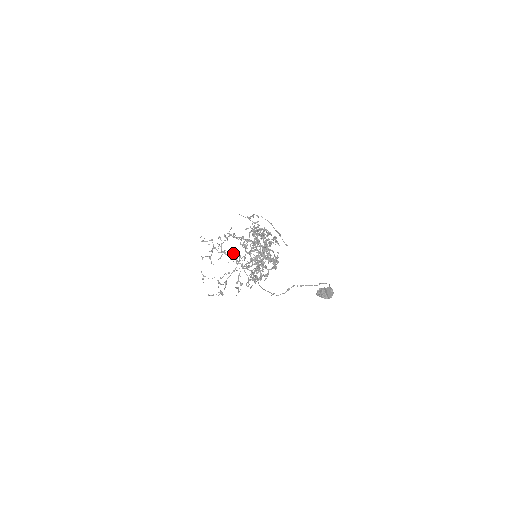
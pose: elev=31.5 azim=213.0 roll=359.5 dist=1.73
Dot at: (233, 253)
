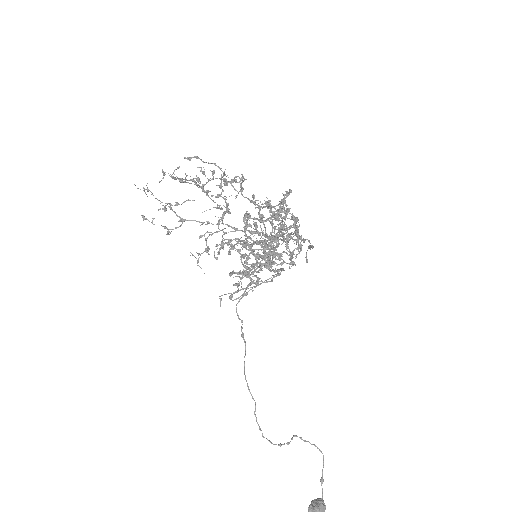
Dot at: (221, 209)
